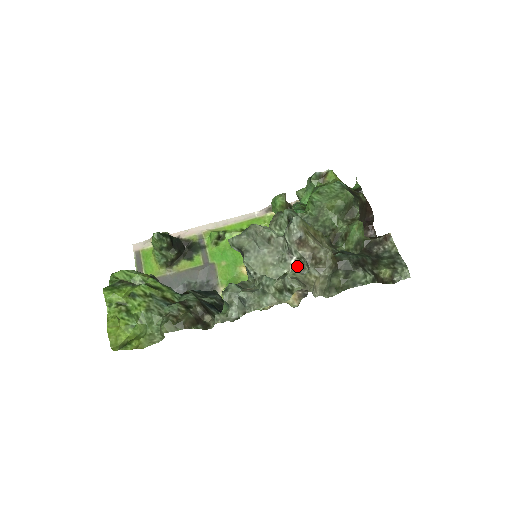
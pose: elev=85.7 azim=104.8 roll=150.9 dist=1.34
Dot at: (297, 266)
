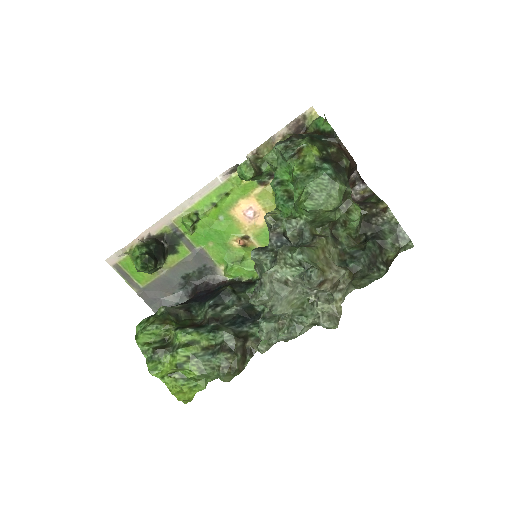
Dot at: (319, 292)
